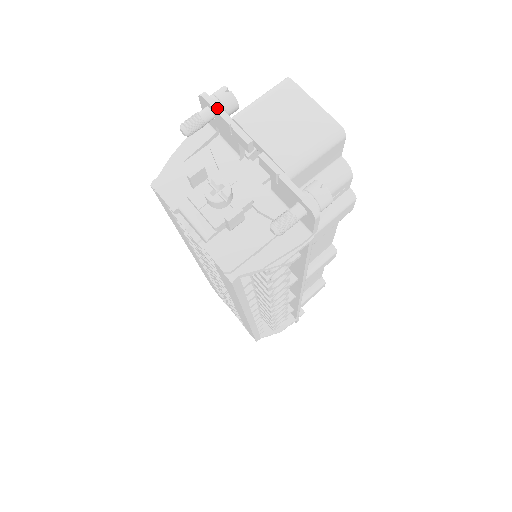
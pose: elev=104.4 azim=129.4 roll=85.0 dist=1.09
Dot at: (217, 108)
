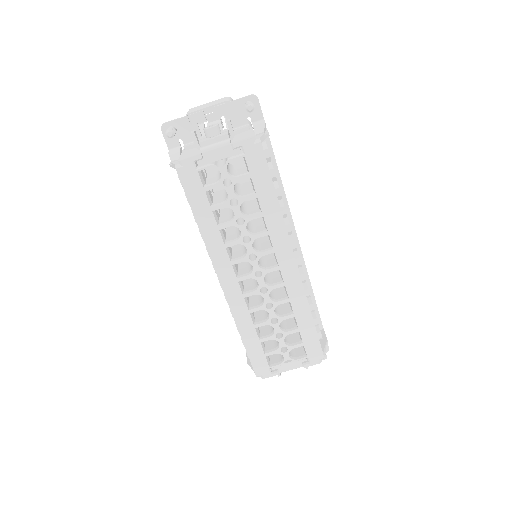
Dot at: (175, 119)
